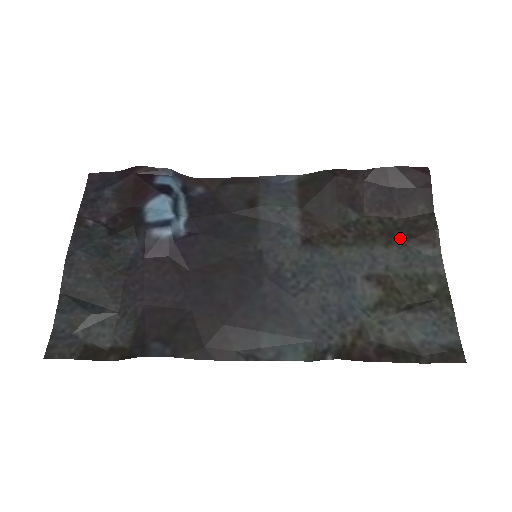
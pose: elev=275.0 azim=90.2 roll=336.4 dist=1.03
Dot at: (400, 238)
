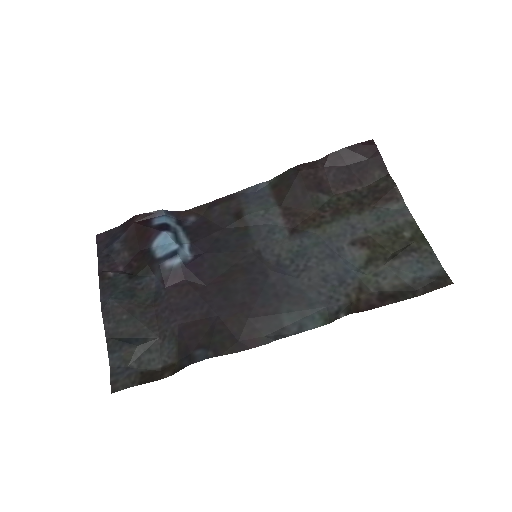
Dot at: (368, 203)
